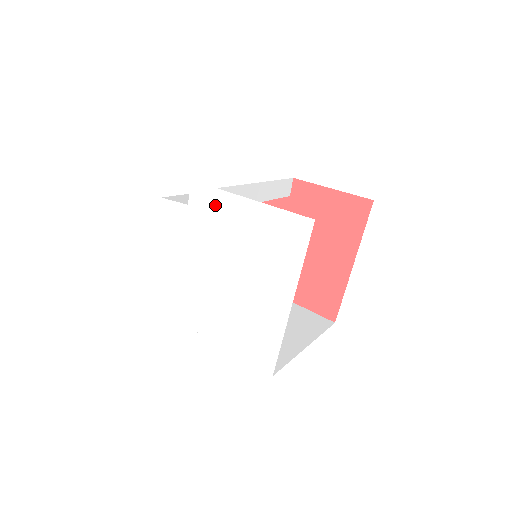
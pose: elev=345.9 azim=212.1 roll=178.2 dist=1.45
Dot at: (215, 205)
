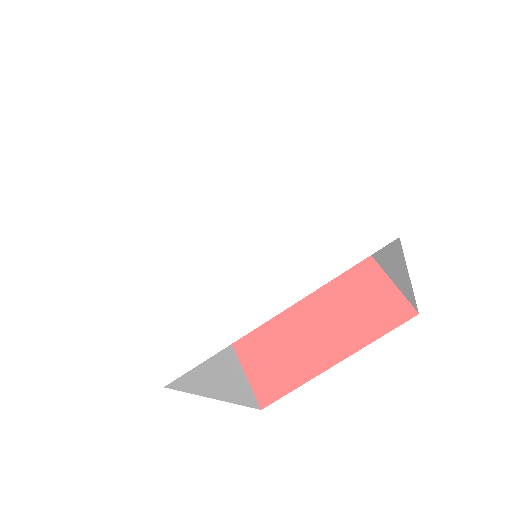
Dot at: (284, 144)
